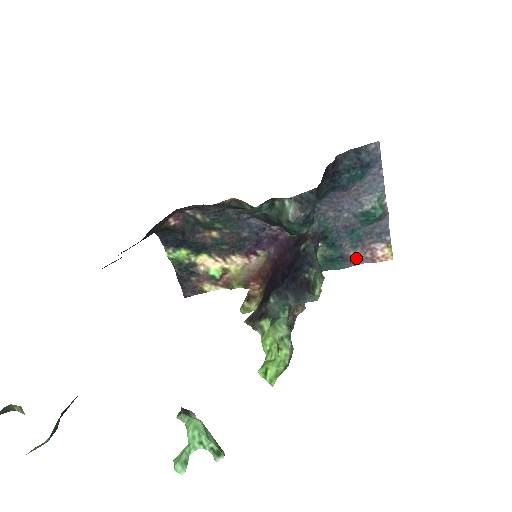
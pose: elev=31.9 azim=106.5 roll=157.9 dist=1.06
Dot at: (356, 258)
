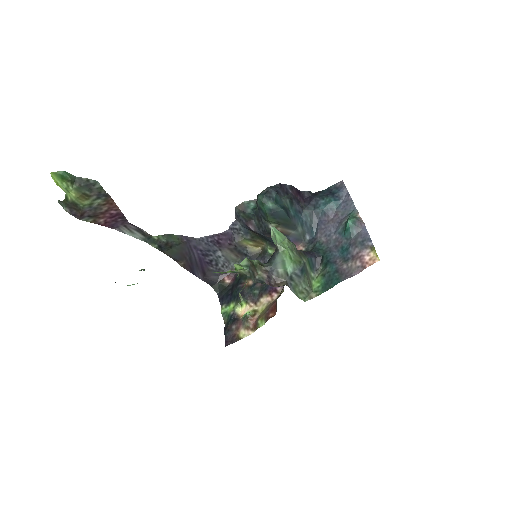
Dot at: (350, 270)
